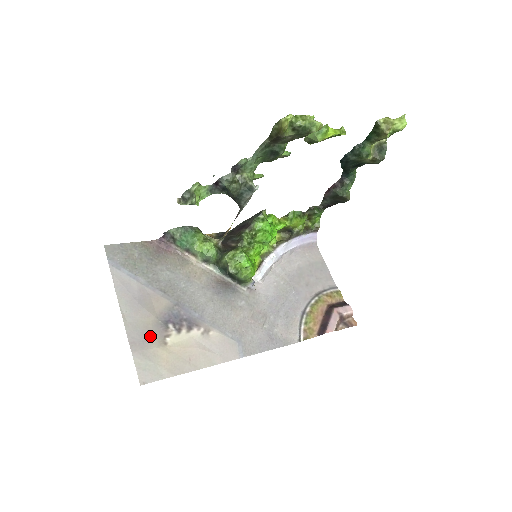
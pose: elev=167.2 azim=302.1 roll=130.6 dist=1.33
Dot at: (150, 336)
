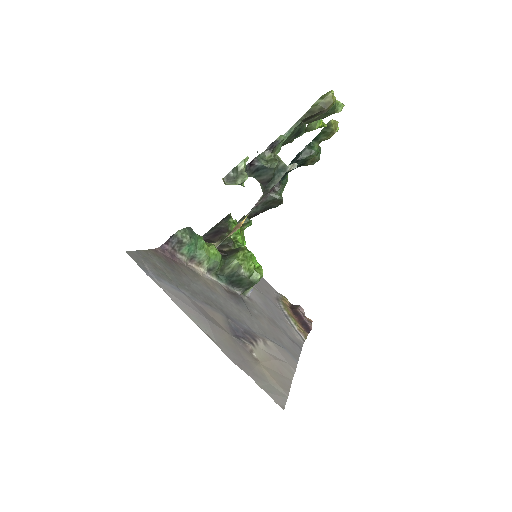
Dot at: (242, 354)
